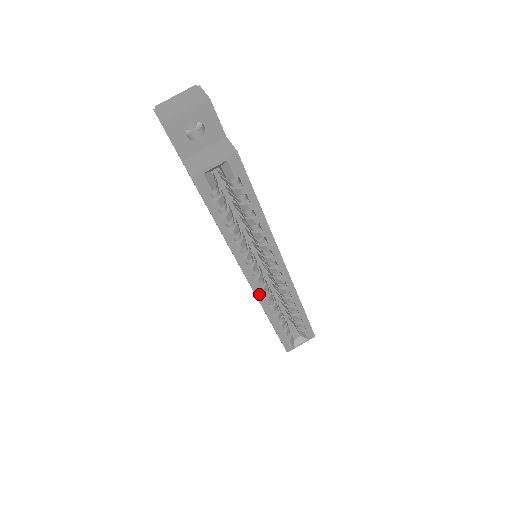
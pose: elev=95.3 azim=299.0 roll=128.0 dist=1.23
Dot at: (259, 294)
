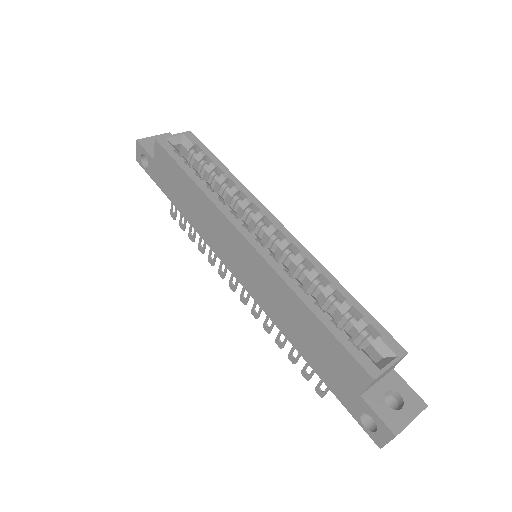
Dot at: (263, 252)
